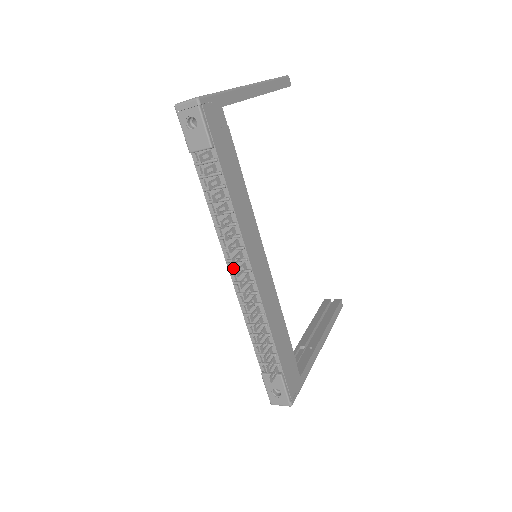
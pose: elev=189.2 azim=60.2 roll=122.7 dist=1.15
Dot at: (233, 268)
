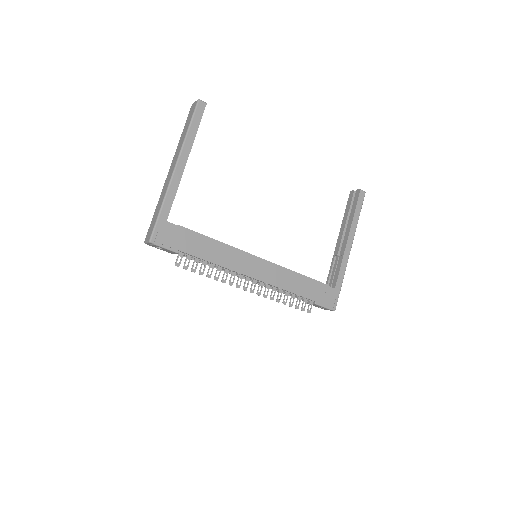
Dot at: occluded
